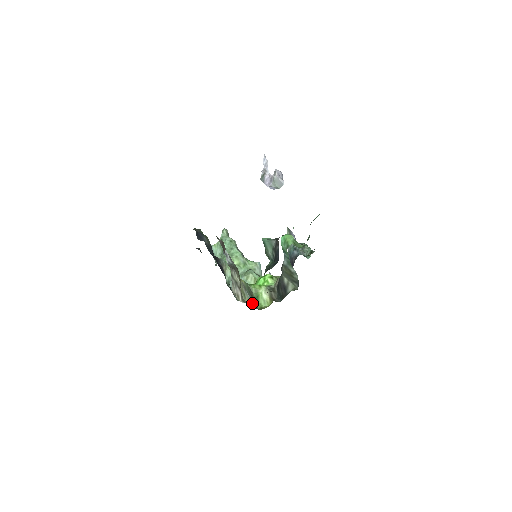
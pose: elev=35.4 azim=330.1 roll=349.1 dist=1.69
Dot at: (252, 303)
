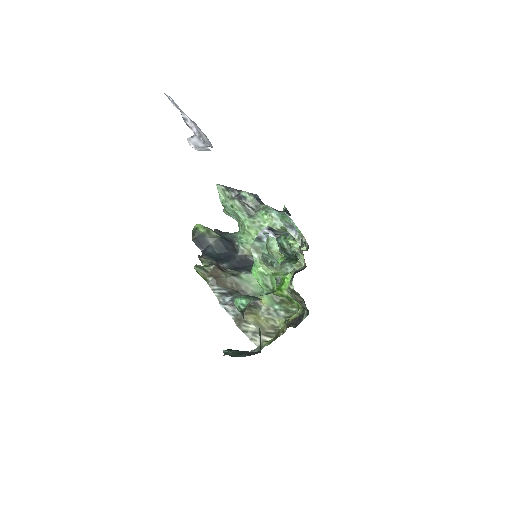
Dot at: (284, 324)
